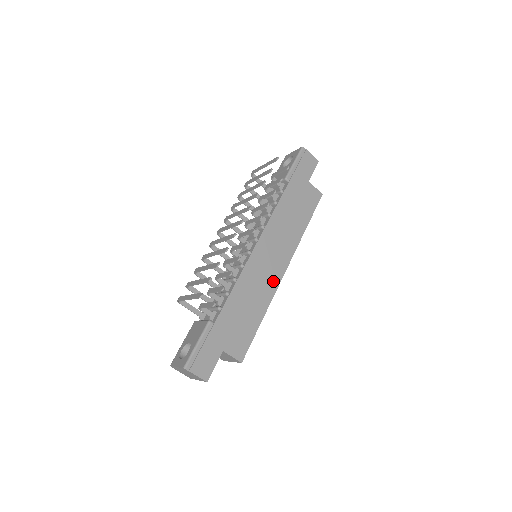
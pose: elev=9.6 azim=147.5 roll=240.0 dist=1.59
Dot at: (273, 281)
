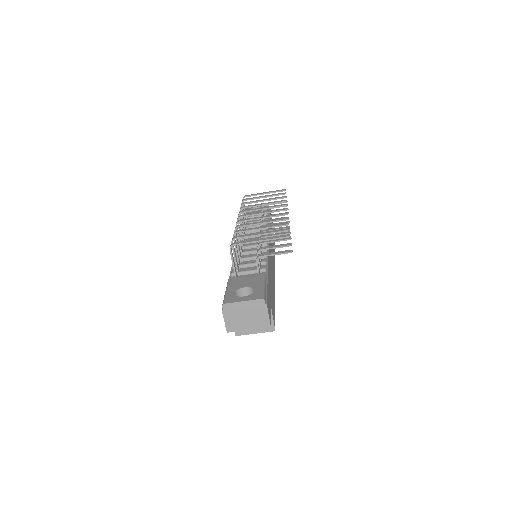
Dot at: (274, 280)
